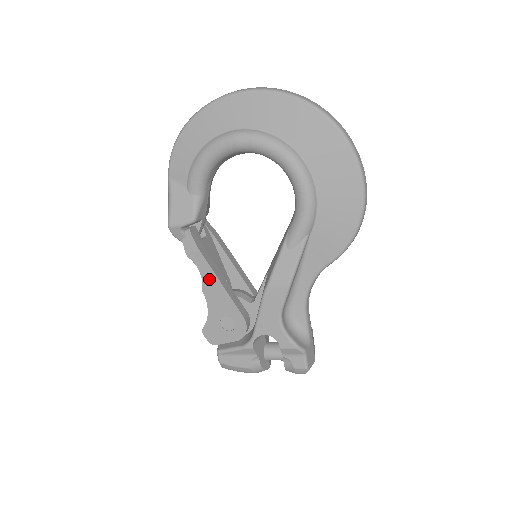
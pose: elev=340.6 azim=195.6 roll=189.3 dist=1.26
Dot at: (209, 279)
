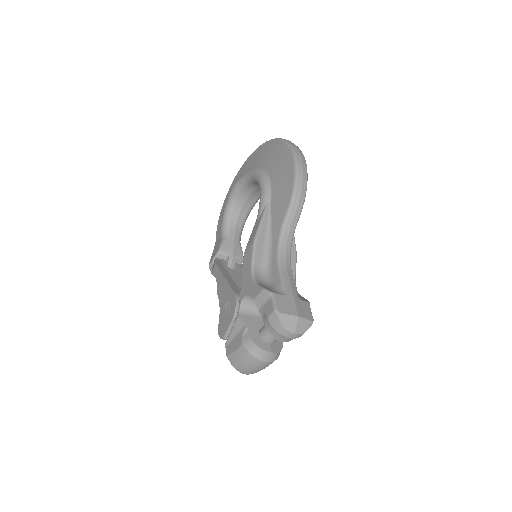
Dot at: (220, 280)
